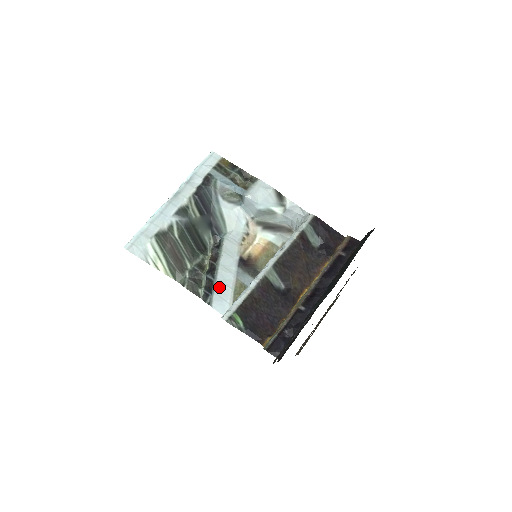
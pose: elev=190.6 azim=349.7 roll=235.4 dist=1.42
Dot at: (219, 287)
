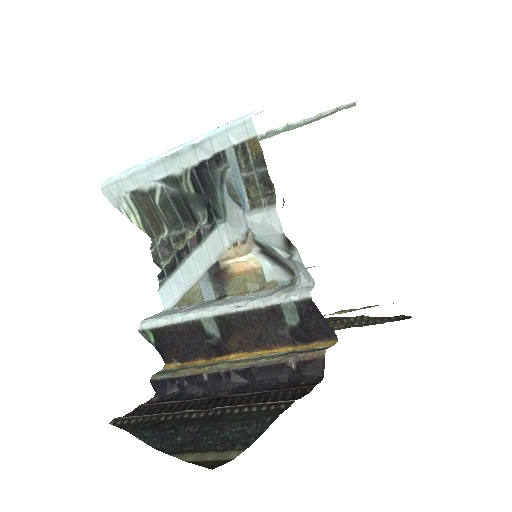
Dot at: (176, 278)
